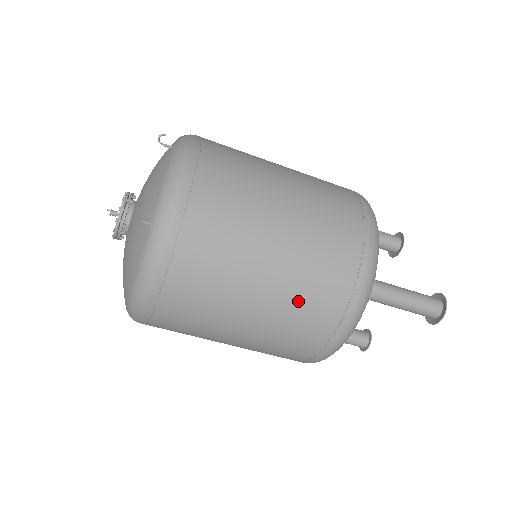
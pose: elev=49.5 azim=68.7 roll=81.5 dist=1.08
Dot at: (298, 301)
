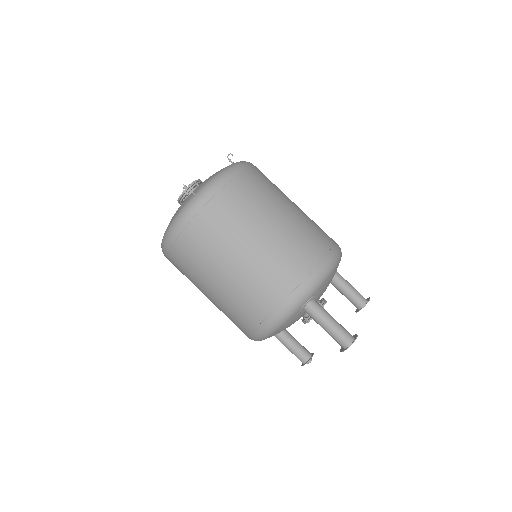
Dot at: (254, 281)
